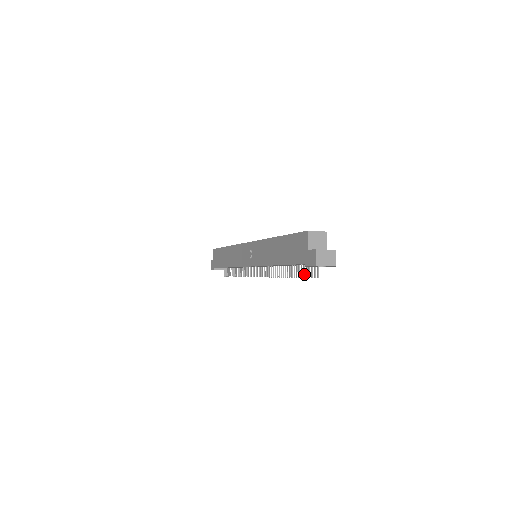
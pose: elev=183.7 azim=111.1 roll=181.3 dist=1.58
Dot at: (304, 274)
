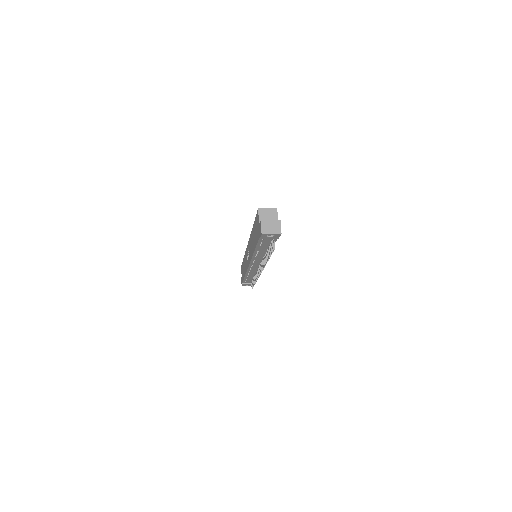
Dot at: (271, 252)
